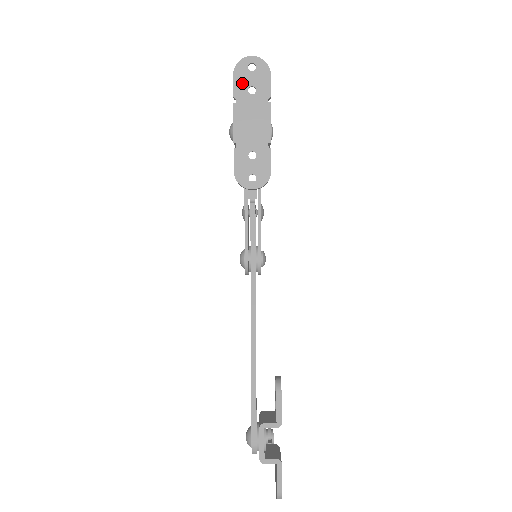
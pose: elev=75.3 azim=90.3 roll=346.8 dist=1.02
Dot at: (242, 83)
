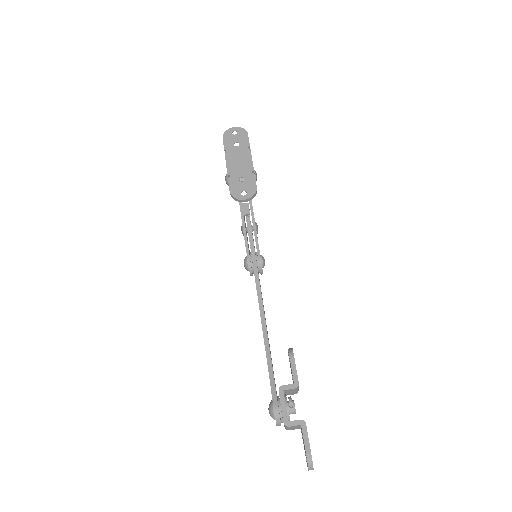
Dot at: (229, 142)
